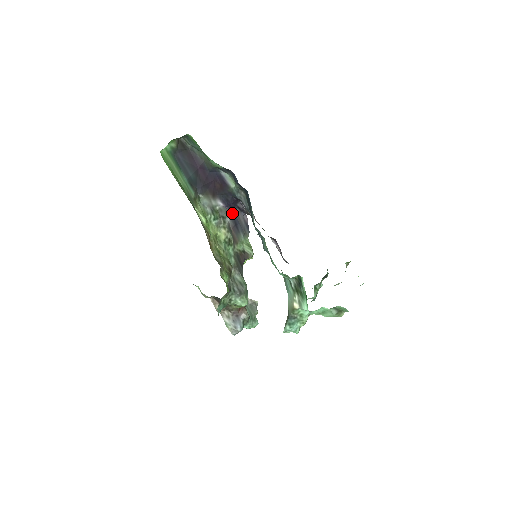
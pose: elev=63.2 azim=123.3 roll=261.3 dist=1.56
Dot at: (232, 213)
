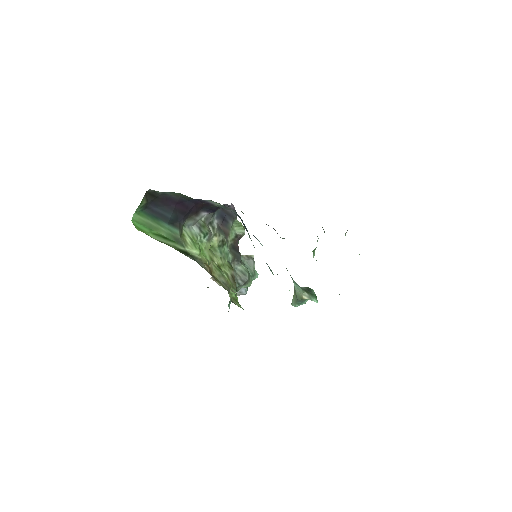
Dot at: (217, 211)
